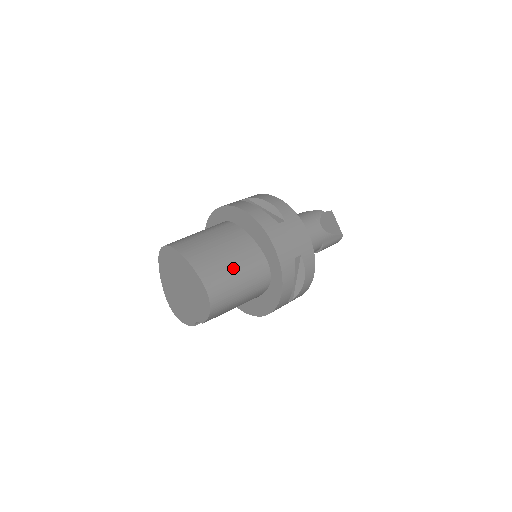
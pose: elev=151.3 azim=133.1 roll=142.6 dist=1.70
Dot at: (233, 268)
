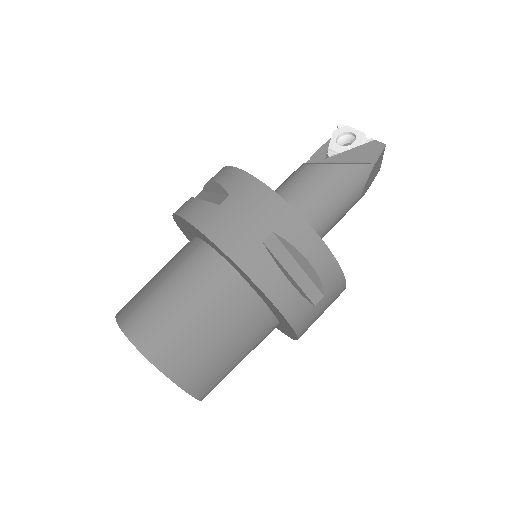
Dot at: (236, 361)
